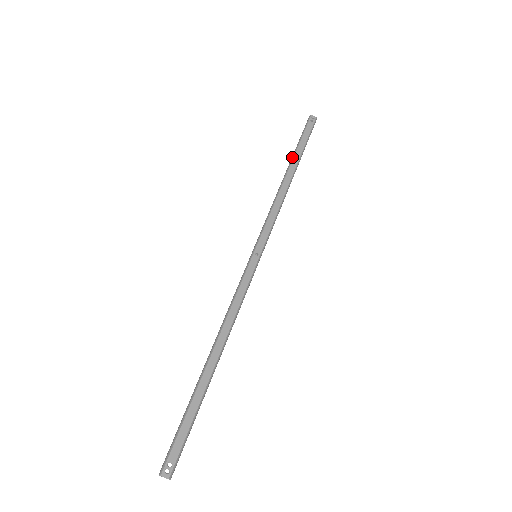
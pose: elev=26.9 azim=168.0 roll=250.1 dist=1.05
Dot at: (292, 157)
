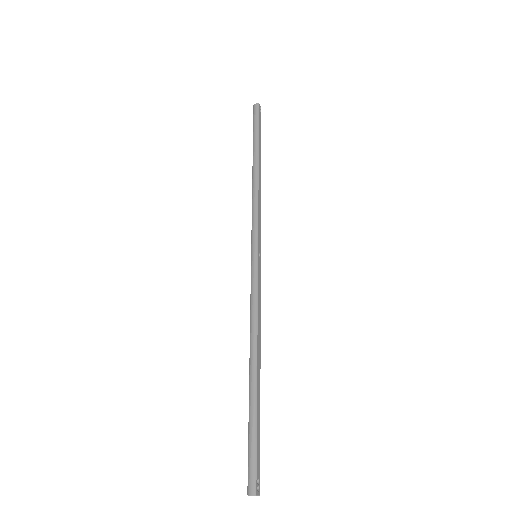
Dot at: (257, 149)
